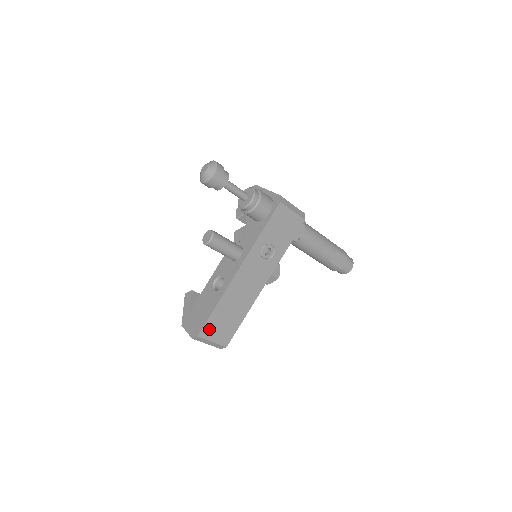
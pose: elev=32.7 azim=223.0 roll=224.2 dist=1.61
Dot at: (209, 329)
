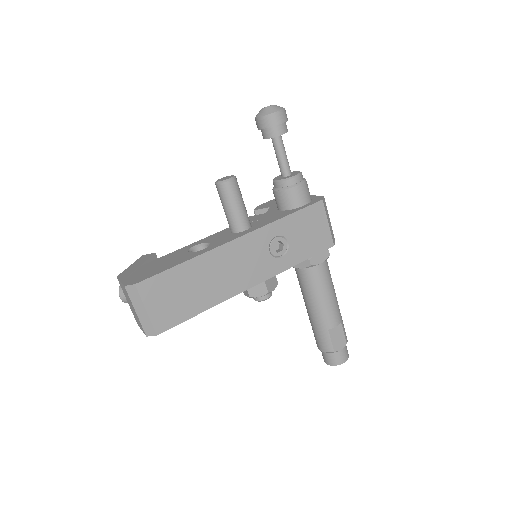
Dot at: (155, 287)
